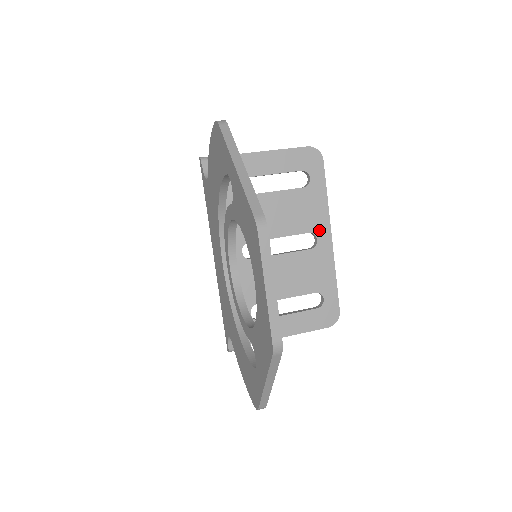
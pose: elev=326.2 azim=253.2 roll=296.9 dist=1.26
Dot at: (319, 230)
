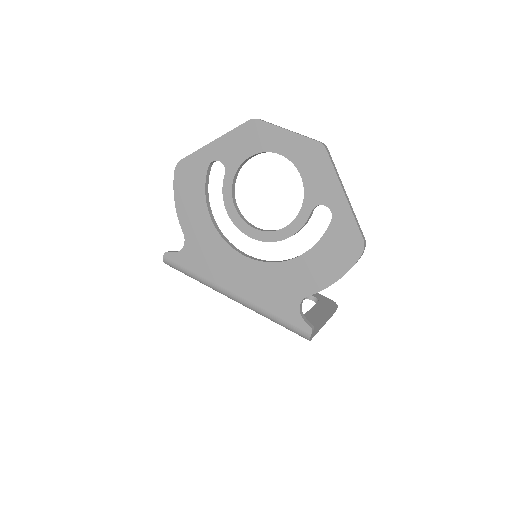
Dot at: occluded
